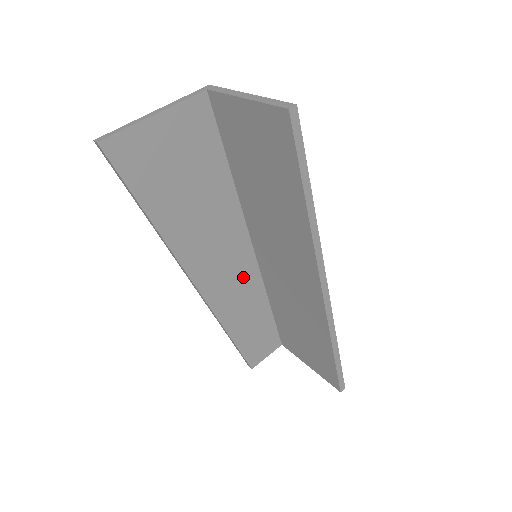
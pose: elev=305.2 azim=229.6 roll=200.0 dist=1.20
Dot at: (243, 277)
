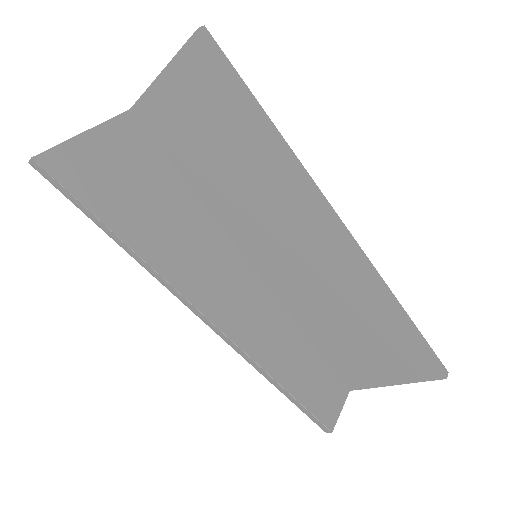
Dot at: (258, 302)
